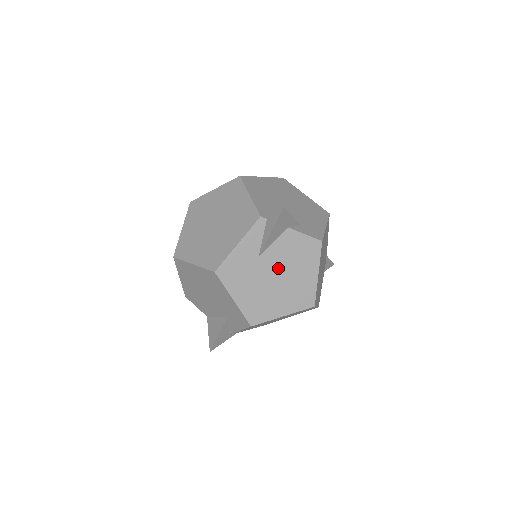
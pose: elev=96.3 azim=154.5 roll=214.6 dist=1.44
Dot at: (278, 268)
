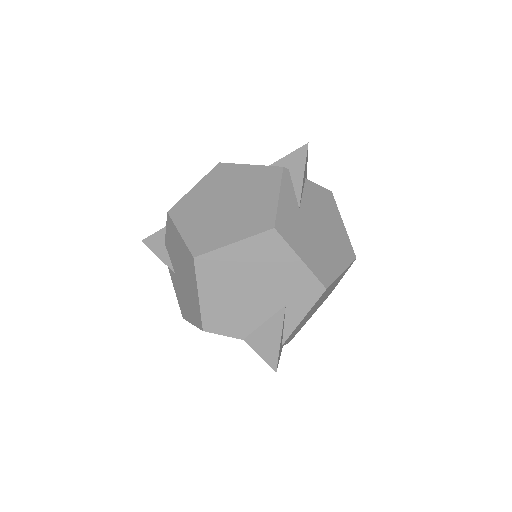
Dot at: (317, 220)
